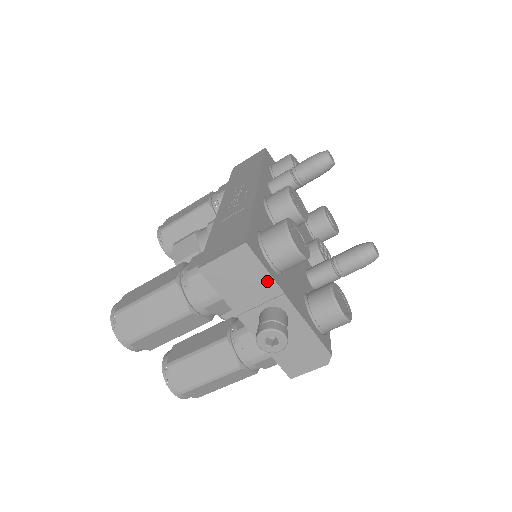
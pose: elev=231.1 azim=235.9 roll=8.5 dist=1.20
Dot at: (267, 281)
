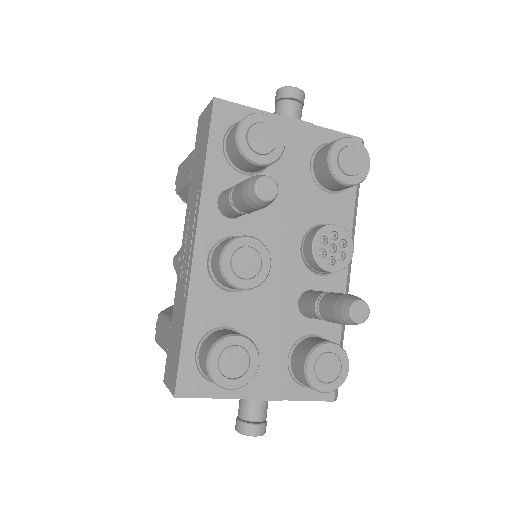
Dot at: (222, 397)
